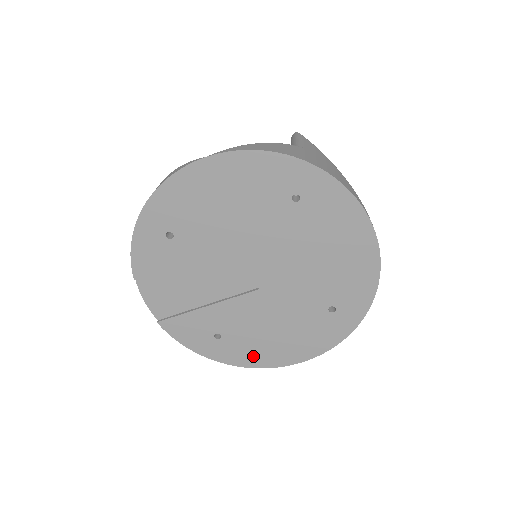
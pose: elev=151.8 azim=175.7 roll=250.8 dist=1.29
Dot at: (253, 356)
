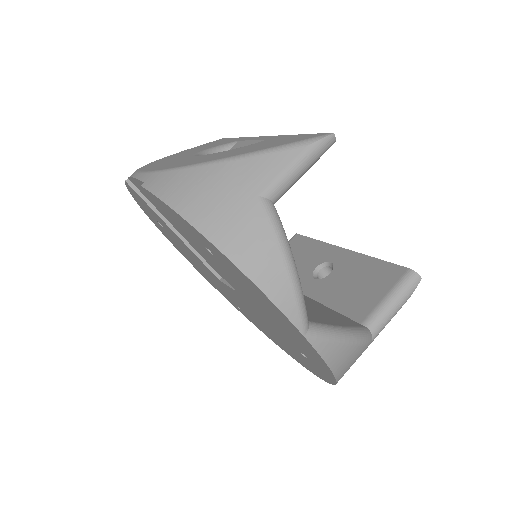
Dot at: (169, 238)
